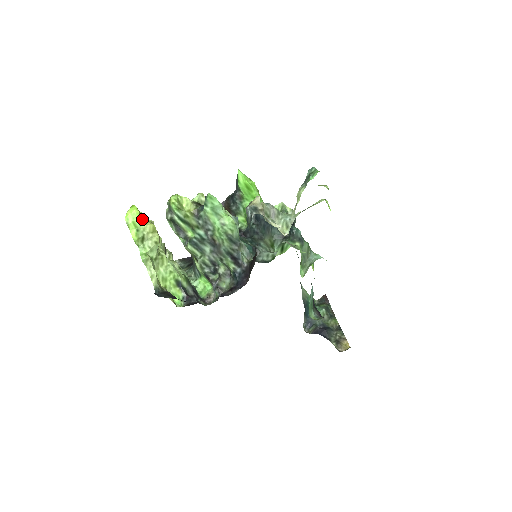
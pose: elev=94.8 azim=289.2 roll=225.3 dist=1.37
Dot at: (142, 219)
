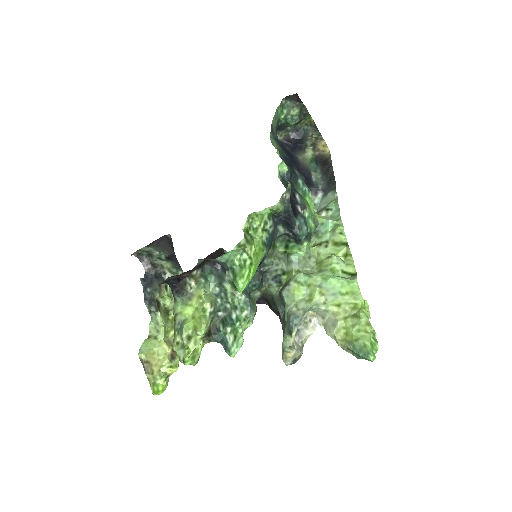
Dot at: (167, 382)
